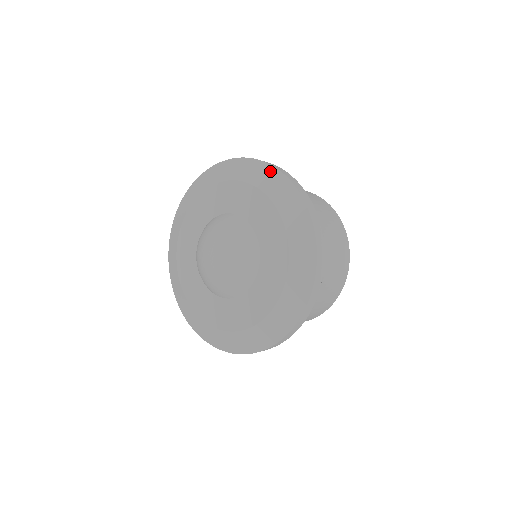
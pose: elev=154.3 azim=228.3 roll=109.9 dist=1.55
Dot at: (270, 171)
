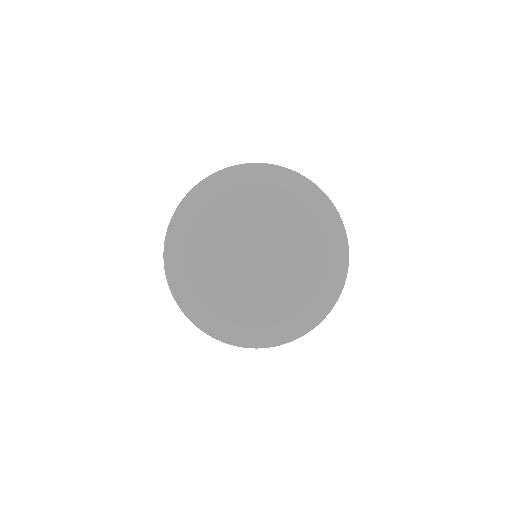
Dot at: (279, 170)
